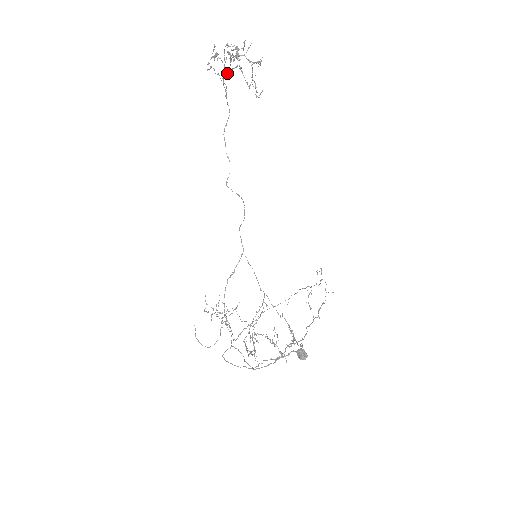
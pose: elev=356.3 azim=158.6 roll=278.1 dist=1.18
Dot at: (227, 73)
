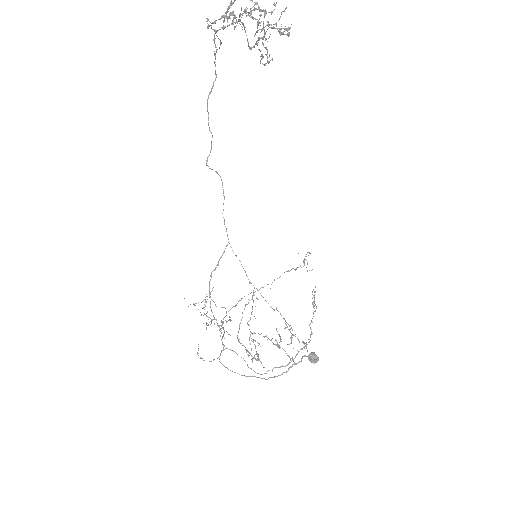
Dot at: (224, 27)
